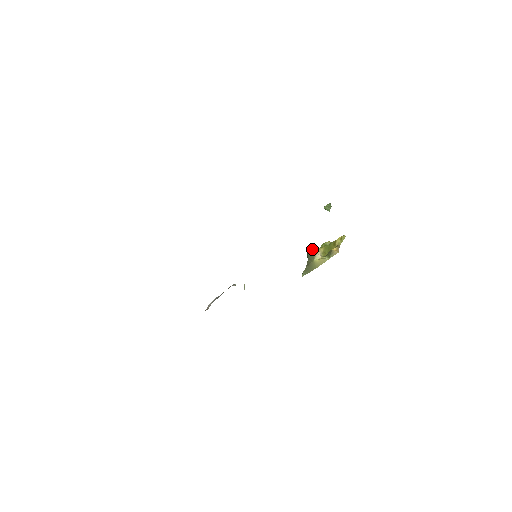
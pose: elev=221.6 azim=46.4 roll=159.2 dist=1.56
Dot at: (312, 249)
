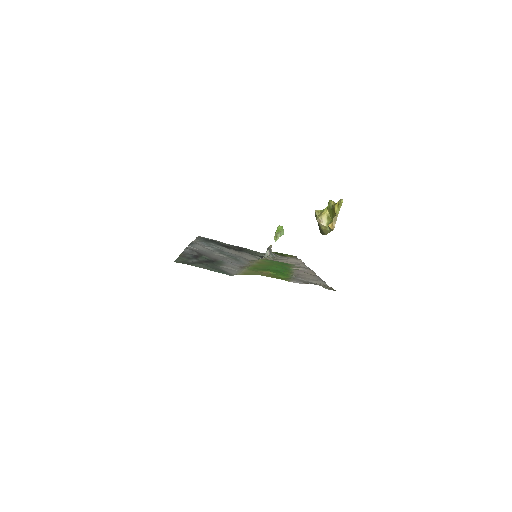
Dot at: (317, 214)
